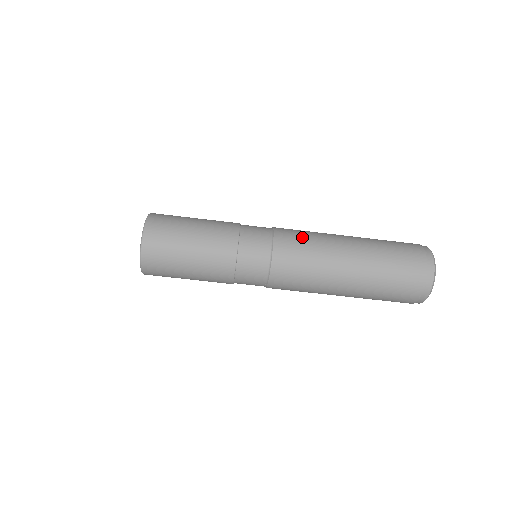
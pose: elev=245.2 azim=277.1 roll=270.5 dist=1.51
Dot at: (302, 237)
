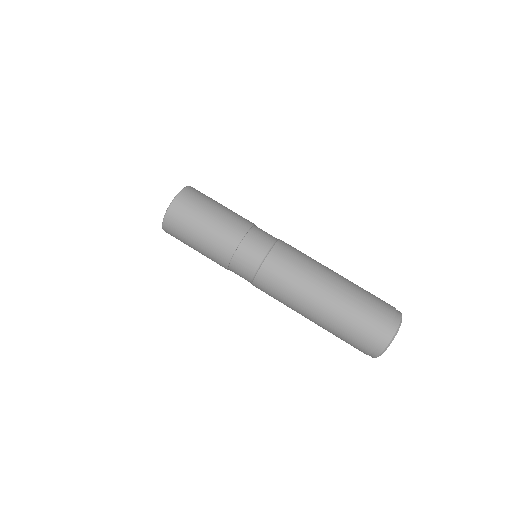
Dot at: occluded
